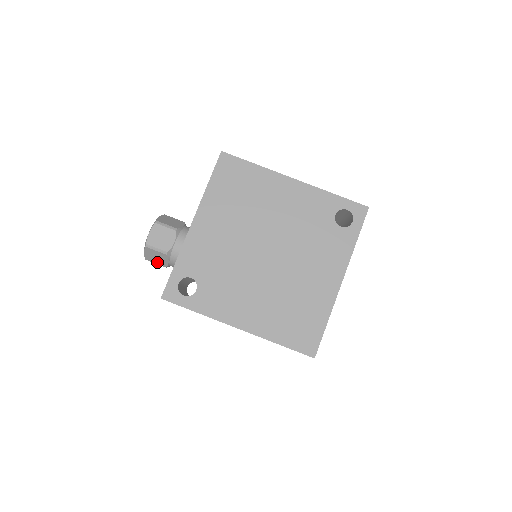
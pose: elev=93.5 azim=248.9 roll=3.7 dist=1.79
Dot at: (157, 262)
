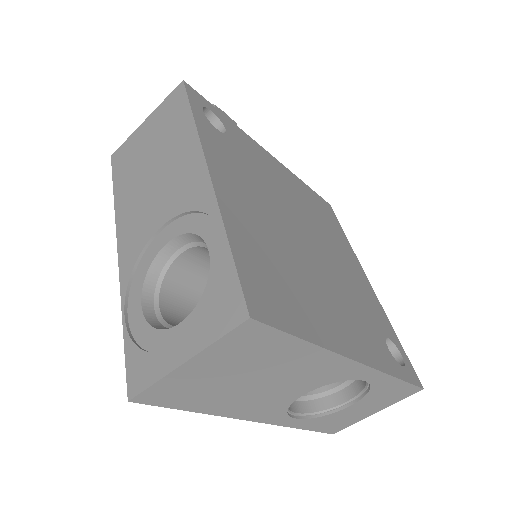
Dot at: occluded
